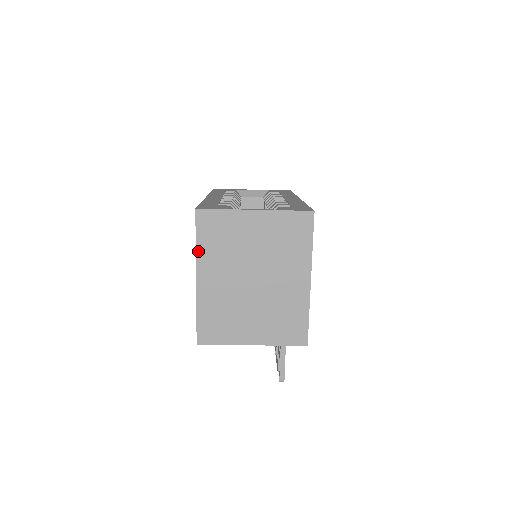
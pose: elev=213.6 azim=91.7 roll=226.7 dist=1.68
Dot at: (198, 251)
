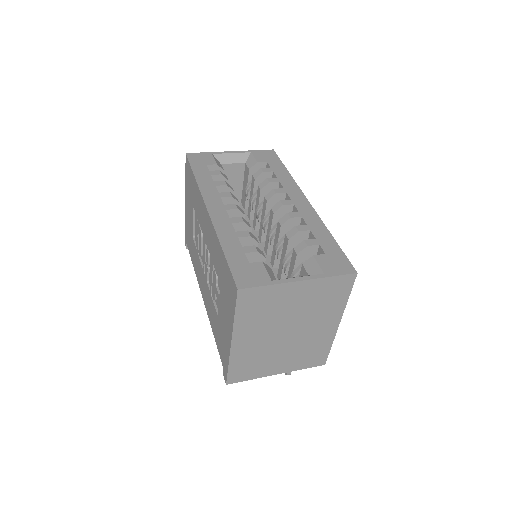
Dot at: (236, 322)
